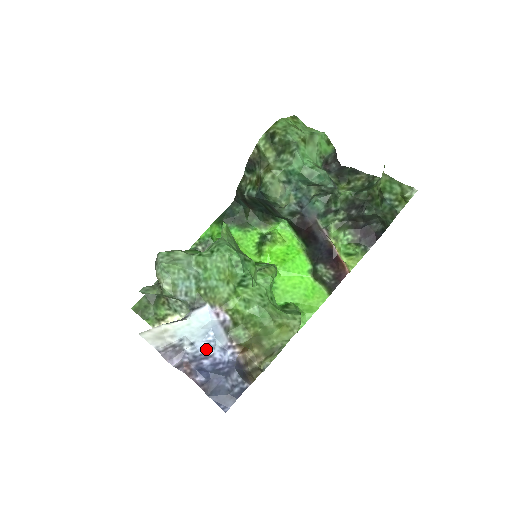
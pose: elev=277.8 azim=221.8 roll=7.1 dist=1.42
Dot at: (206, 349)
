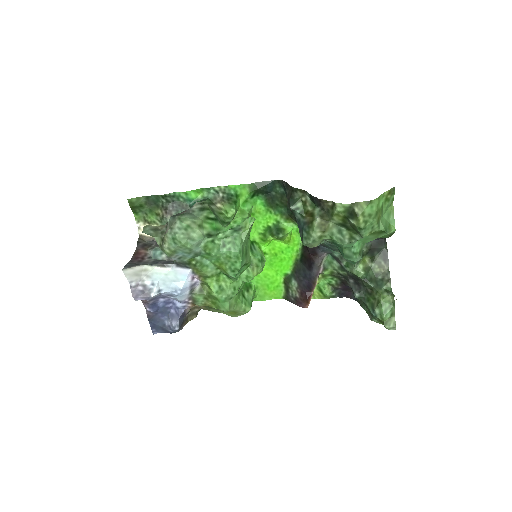
Dot at: (168, 294)
